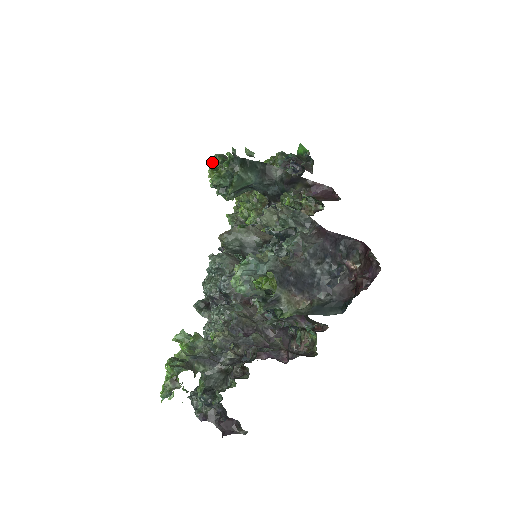
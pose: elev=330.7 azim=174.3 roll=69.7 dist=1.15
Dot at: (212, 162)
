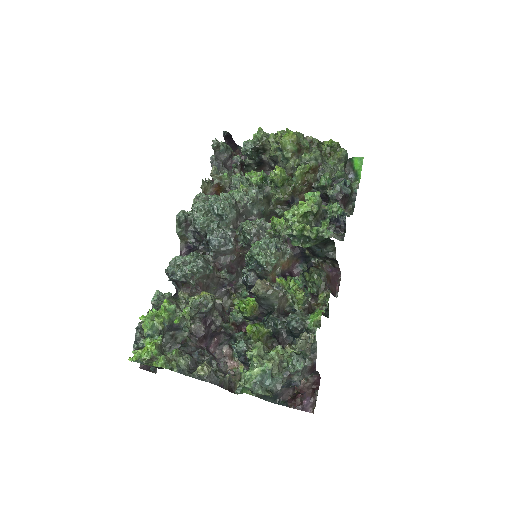
Dot at: (310, 211)
